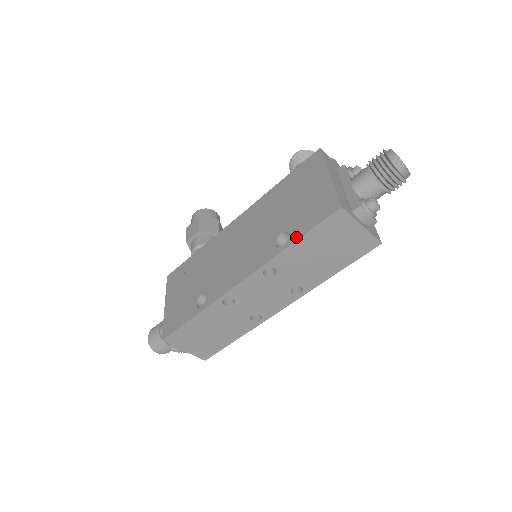
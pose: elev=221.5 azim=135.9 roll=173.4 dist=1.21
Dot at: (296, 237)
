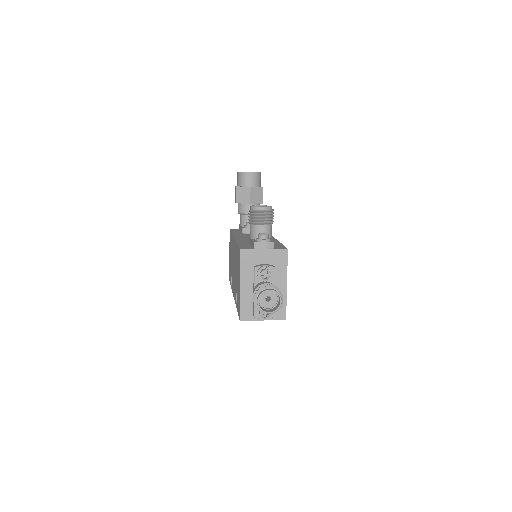
Dot at: (237, 308)
